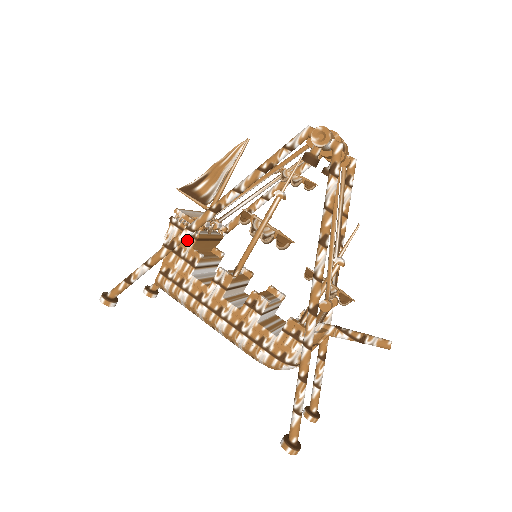
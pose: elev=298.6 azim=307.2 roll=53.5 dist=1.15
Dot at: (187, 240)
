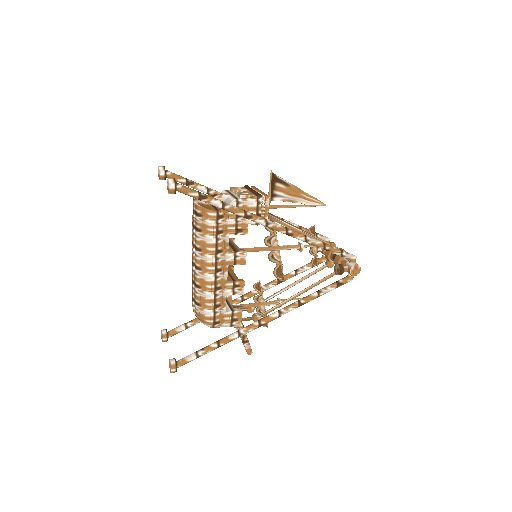
Dot at: occluded
